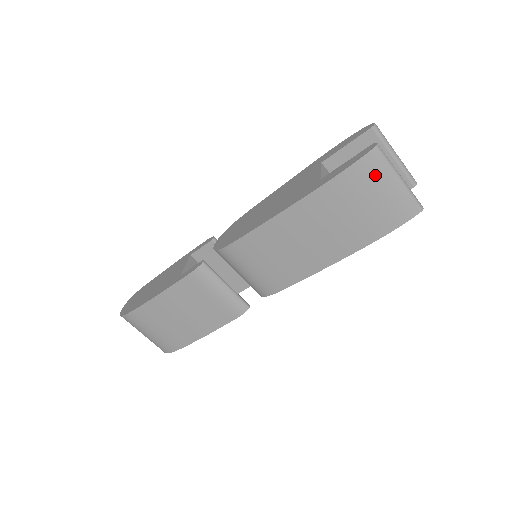
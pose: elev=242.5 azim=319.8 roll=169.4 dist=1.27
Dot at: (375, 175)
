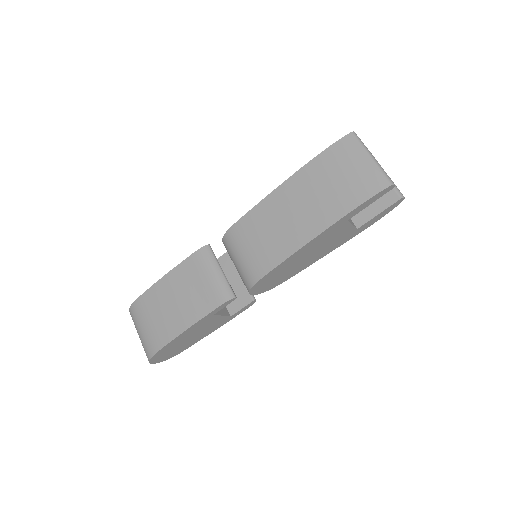
Dot at: (351, 152)
